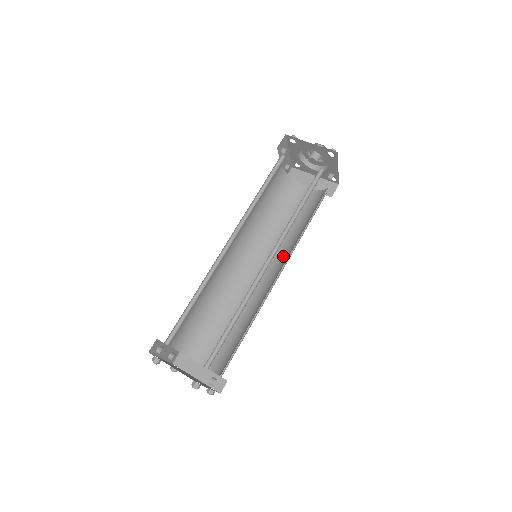
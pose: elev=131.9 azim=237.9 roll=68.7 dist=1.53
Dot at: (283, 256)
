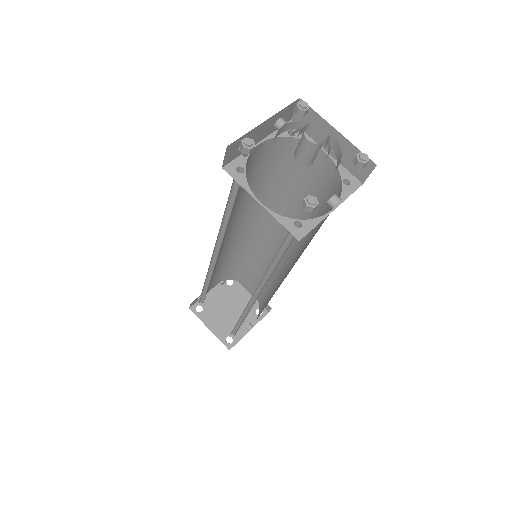
Dot at: (297, 244)
